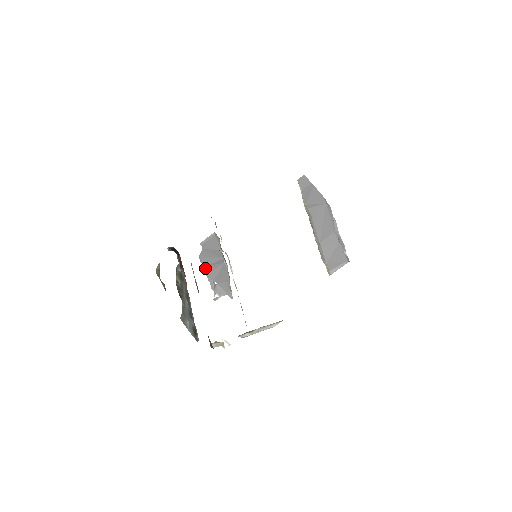
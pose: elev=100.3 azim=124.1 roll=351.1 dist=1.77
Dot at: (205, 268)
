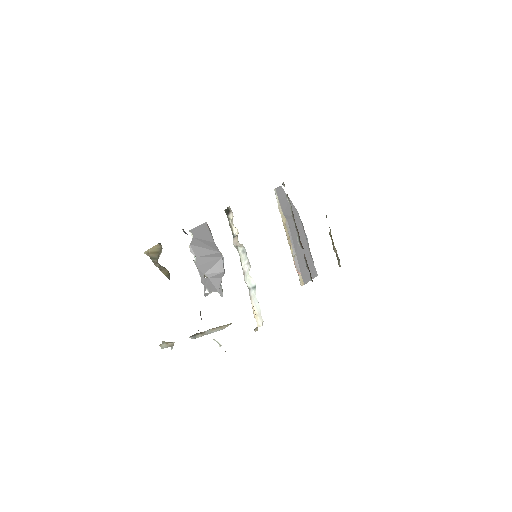
Dot at: (197, 259)
